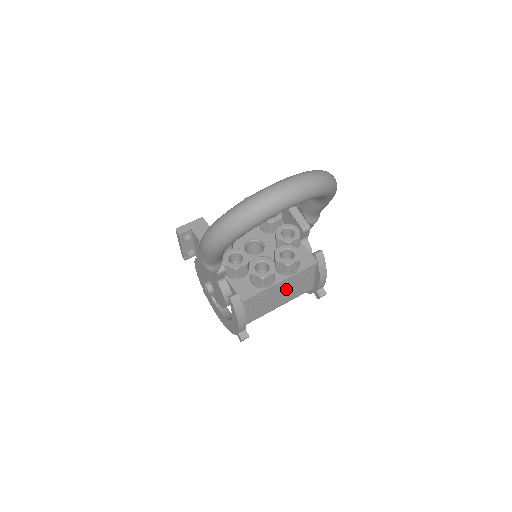
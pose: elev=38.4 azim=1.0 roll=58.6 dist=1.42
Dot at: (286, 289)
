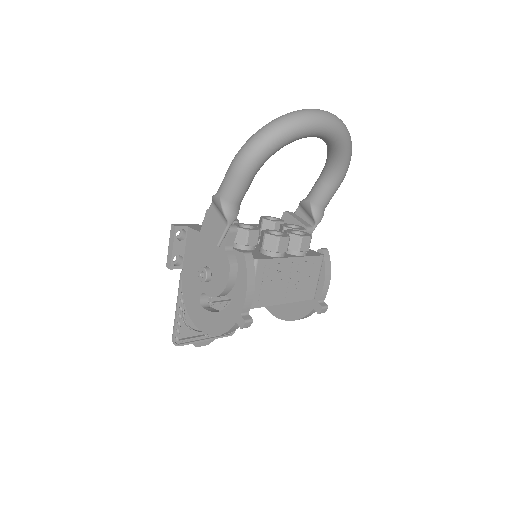
Dot at: (294, 276)
